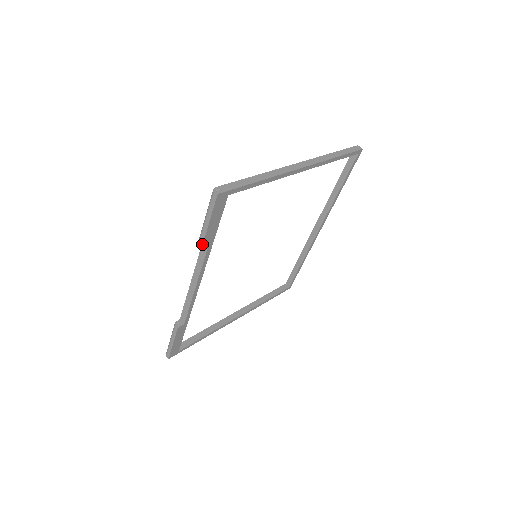
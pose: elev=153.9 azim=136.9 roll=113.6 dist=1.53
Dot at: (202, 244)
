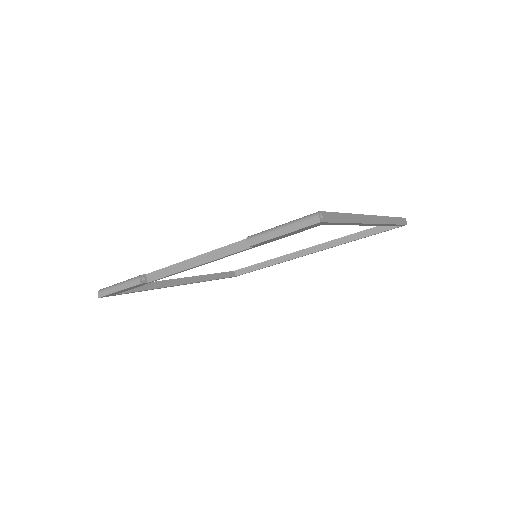
Dot at: (252, 245)
